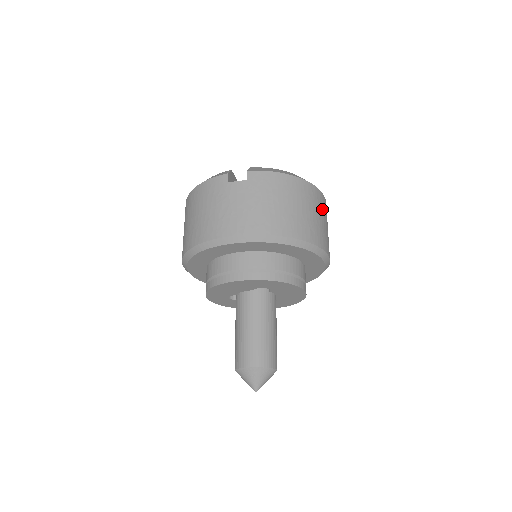
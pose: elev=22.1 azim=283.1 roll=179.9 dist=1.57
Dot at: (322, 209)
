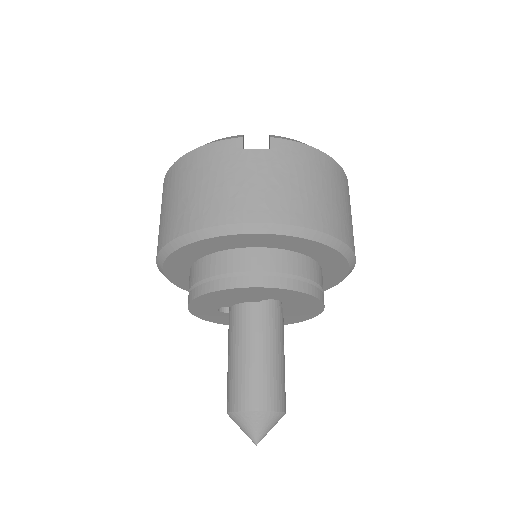
Dot at: occluded
